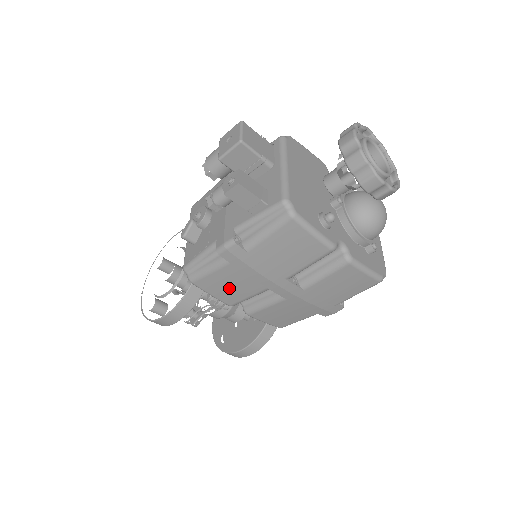
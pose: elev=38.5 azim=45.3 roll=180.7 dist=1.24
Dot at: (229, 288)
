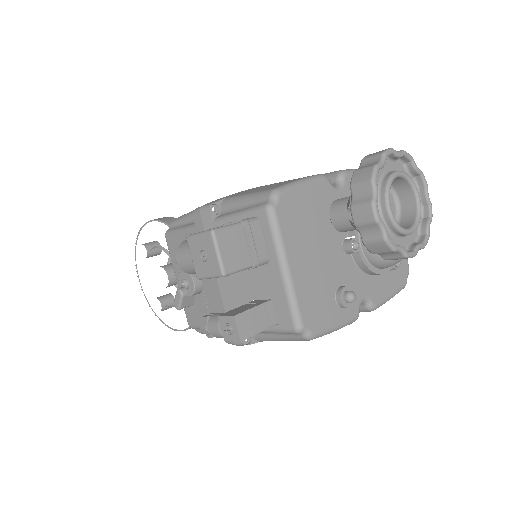
Dot at: occluded
